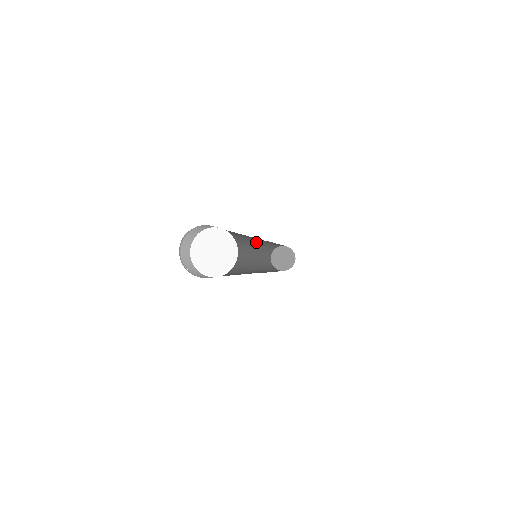
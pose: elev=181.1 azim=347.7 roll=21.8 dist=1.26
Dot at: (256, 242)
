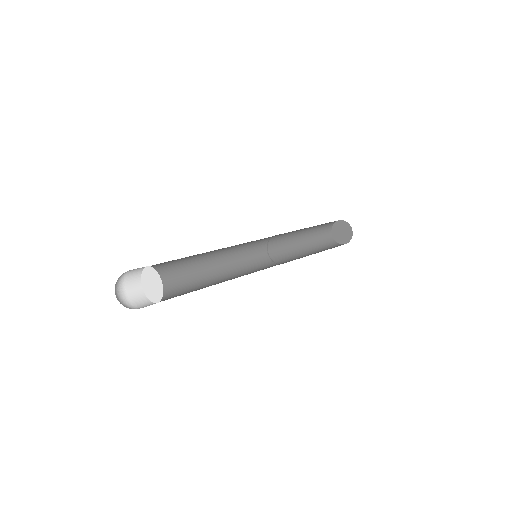
Dot at: occluded
